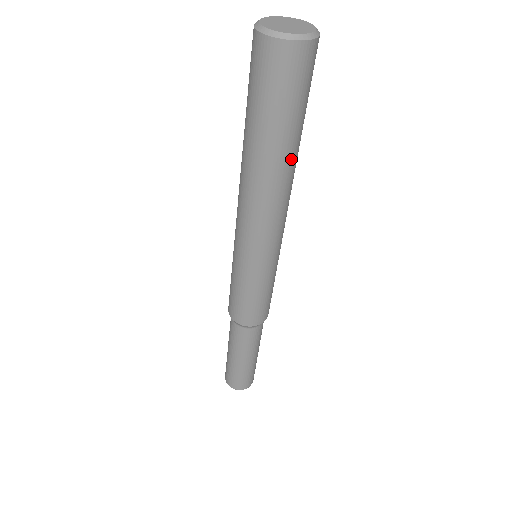
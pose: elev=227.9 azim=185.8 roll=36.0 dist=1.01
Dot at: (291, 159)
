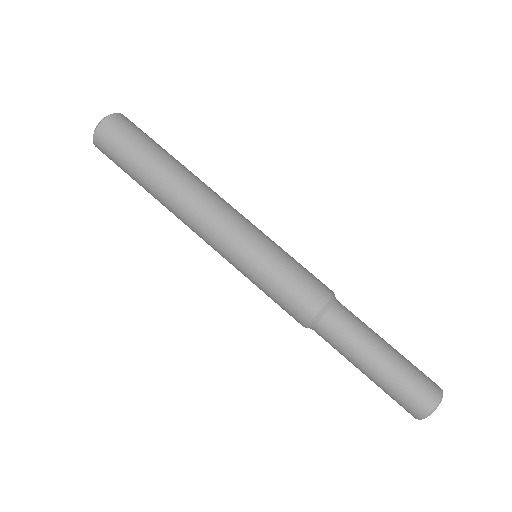
Dot at: (182, 165)
